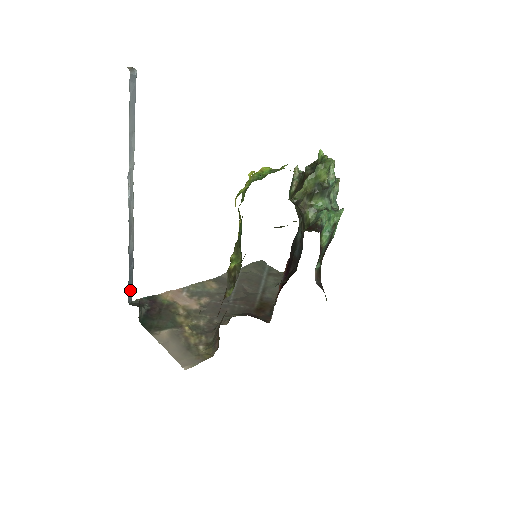
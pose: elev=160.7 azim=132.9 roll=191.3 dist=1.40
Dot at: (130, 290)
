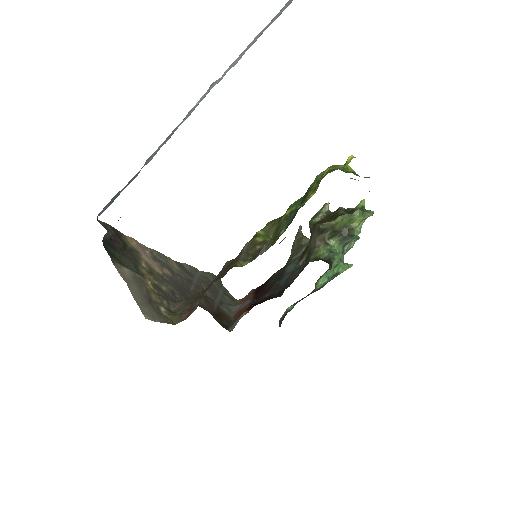
Dot at: (109, 203)
